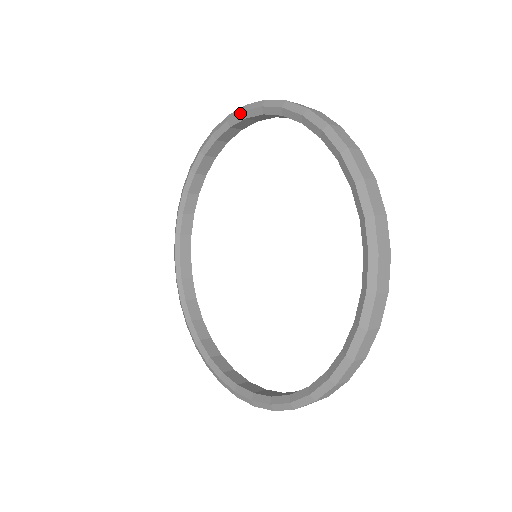
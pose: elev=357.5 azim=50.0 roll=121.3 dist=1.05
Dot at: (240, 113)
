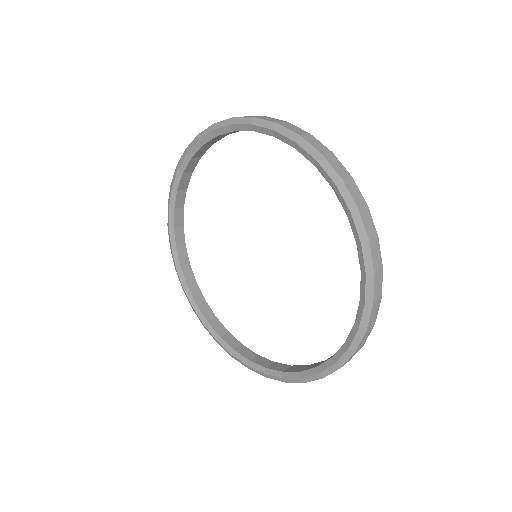
Dot at: (185, 157)
